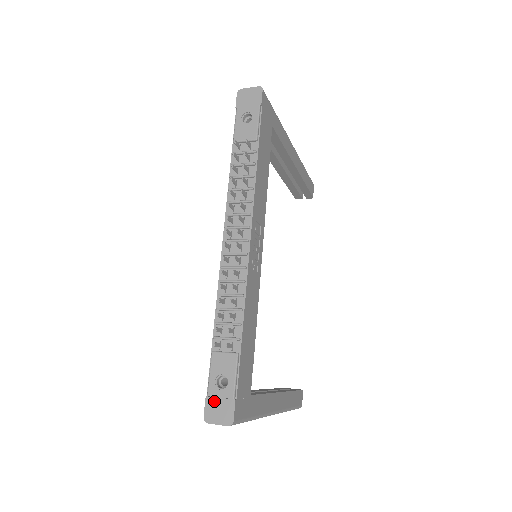
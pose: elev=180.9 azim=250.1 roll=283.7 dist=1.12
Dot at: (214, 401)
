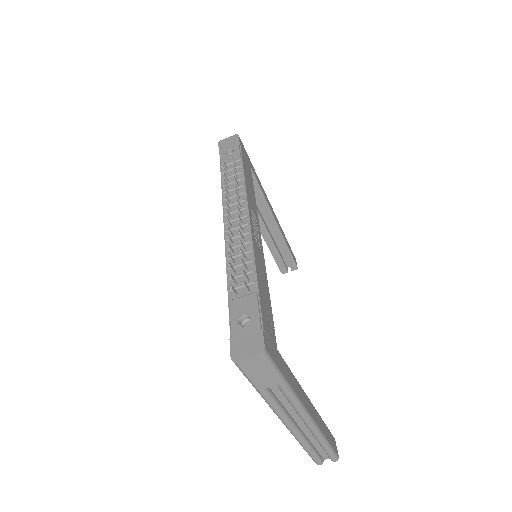
Dot at: (239, 339)
